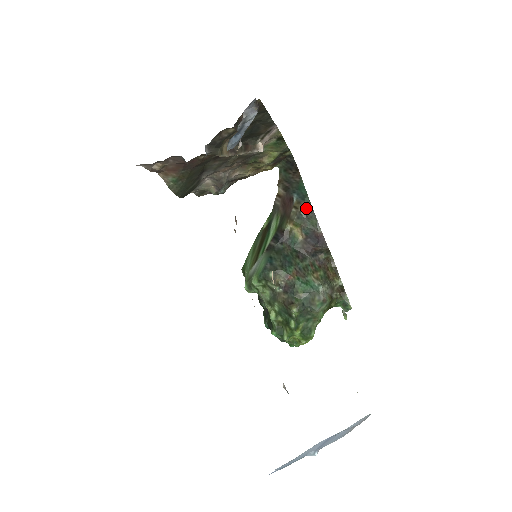
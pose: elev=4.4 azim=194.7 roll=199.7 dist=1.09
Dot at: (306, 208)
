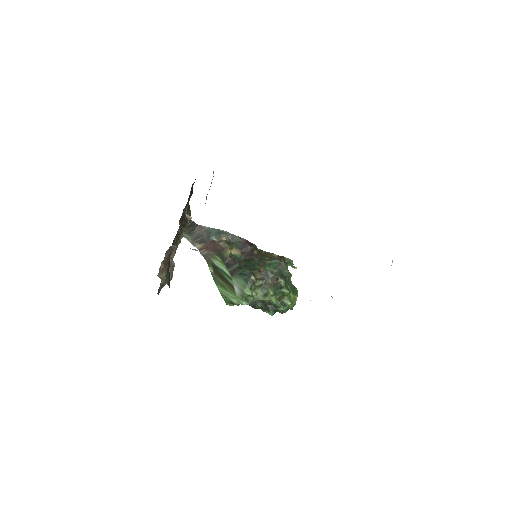
Dot at: (226, 236)
